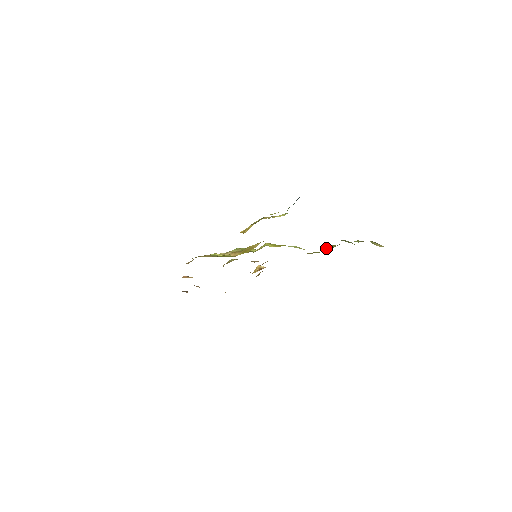
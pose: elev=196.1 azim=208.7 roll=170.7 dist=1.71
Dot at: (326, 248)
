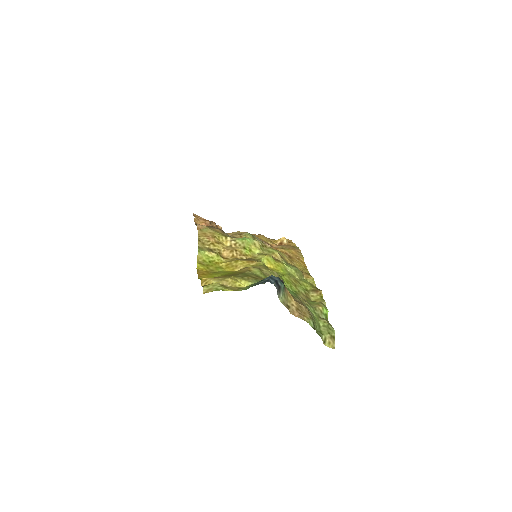
Dot at: (312, 293)
